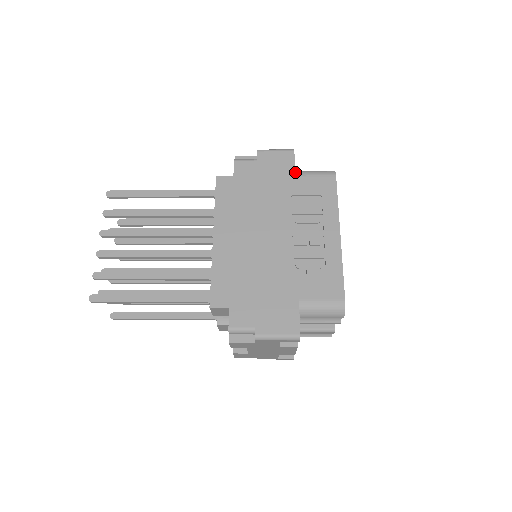
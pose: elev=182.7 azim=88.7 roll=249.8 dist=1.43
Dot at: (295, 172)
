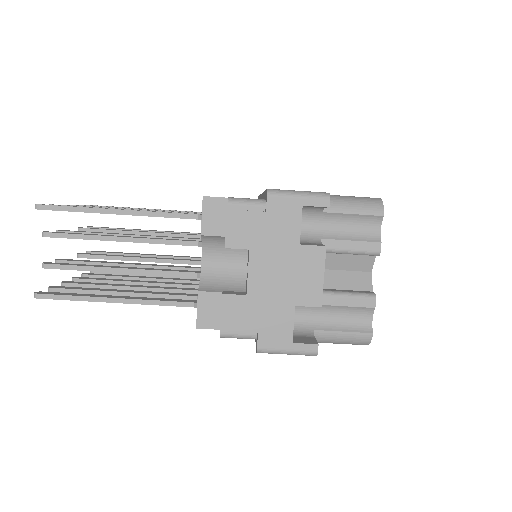
Dot at: occluded
